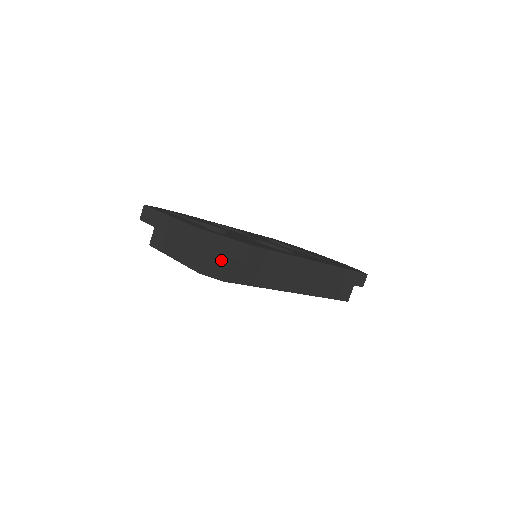
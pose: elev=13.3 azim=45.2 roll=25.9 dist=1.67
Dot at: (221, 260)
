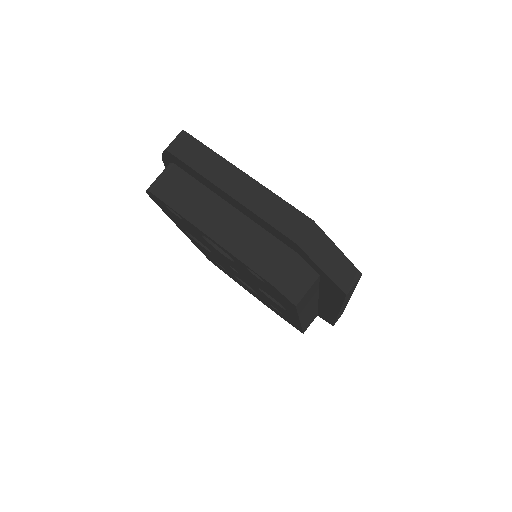
Dot at: (306, 276)
